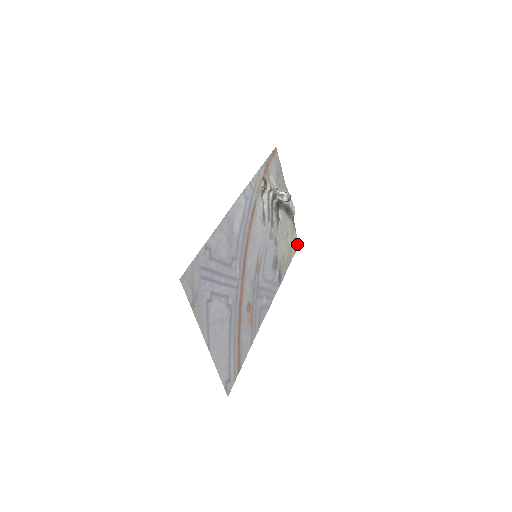
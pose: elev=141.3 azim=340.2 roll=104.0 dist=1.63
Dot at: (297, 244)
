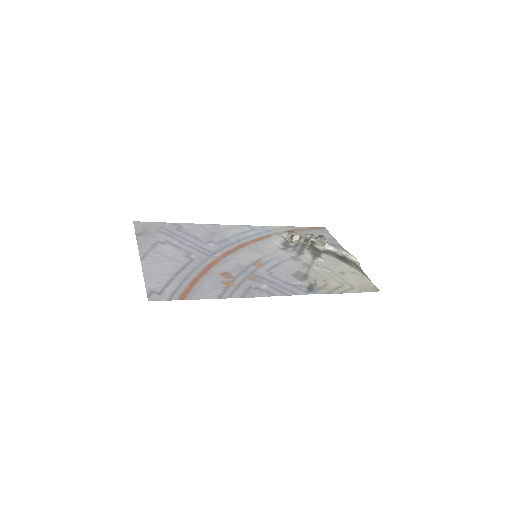
Dot at: (374, 289)
